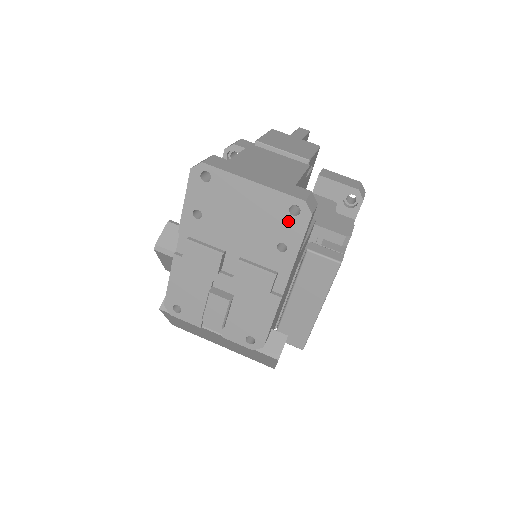
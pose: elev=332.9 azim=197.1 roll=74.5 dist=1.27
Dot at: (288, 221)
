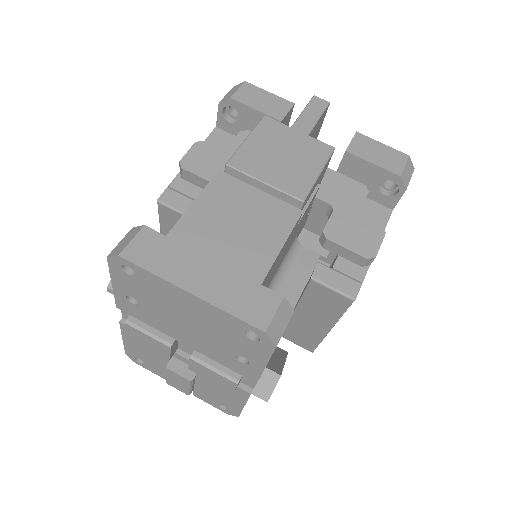
Dot at: (245, 342)
